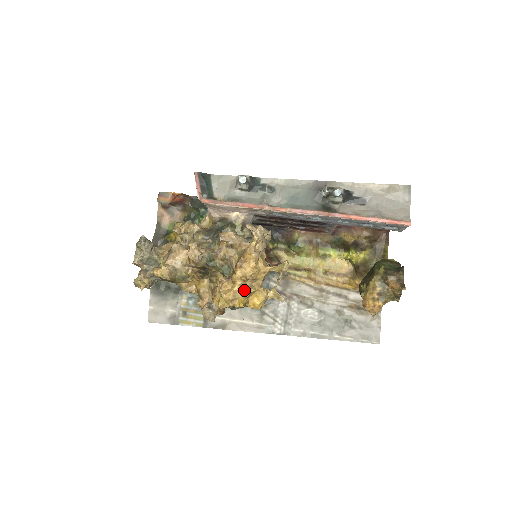
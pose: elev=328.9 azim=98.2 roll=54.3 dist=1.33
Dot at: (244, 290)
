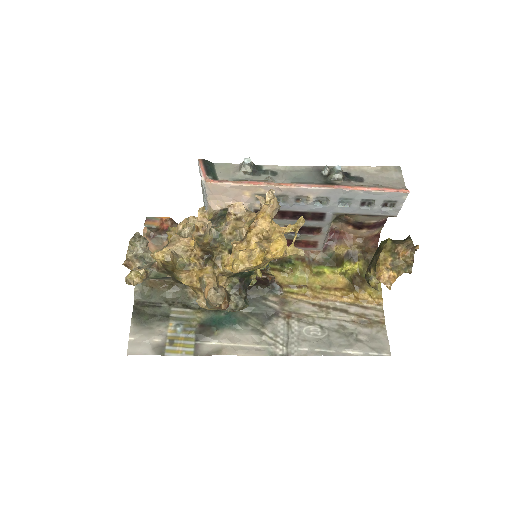
Dot at: (261, 246)
